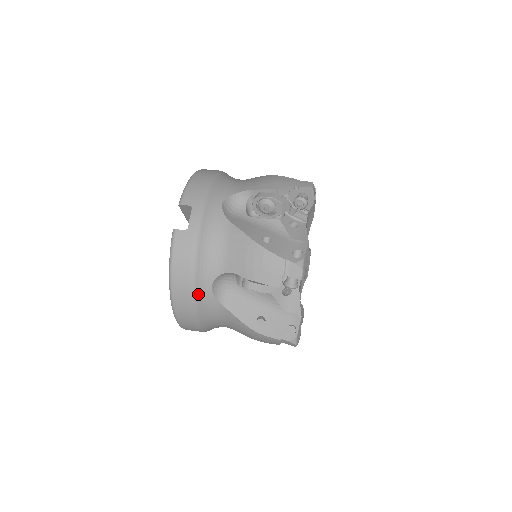
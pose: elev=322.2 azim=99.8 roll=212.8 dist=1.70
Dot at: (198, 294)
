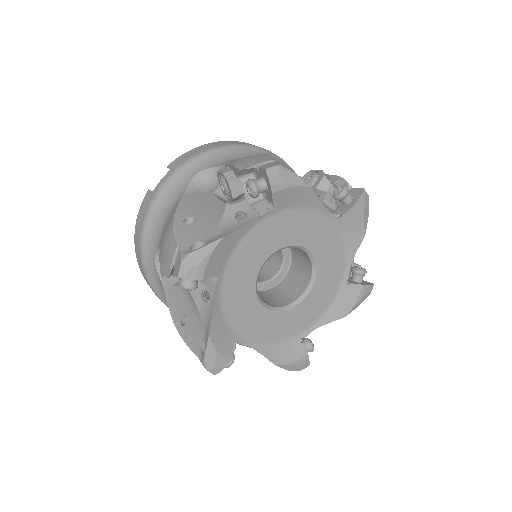
Dot at: (146, 263)
